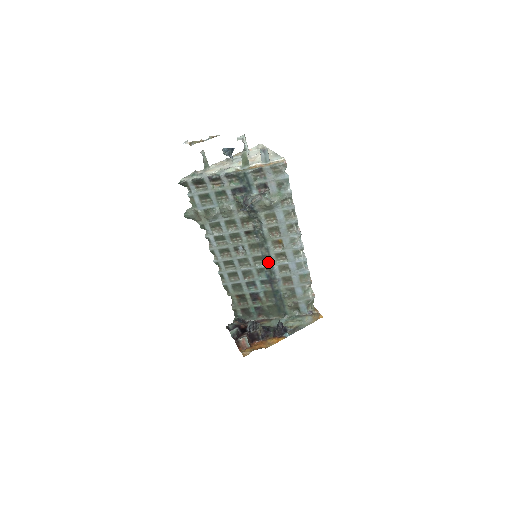
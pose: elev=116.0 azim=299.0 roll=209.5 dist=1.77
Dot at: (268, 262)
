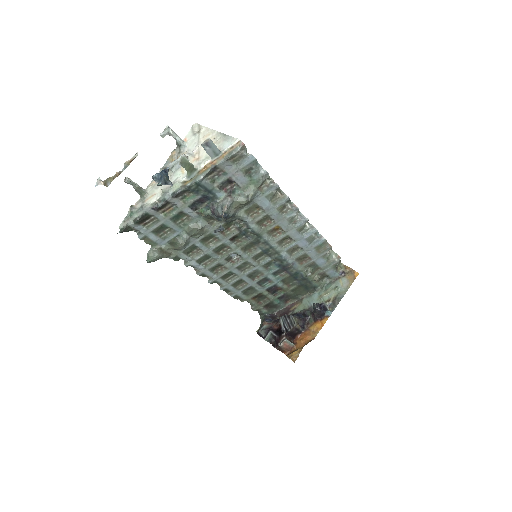
Dot at: (272, 253)
